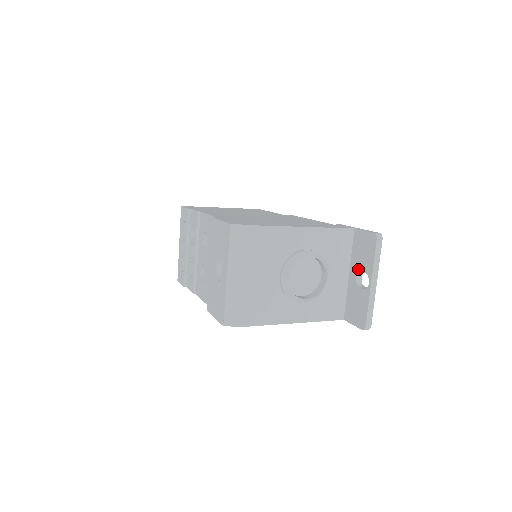
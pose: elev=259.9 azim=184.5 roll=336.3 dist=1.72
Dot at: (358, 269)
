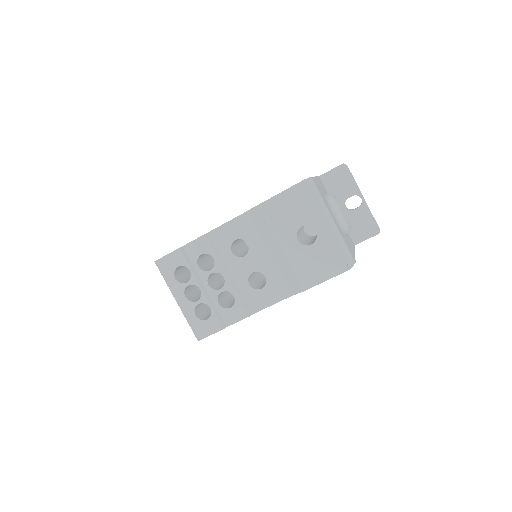
Dot at: (344, 199)
